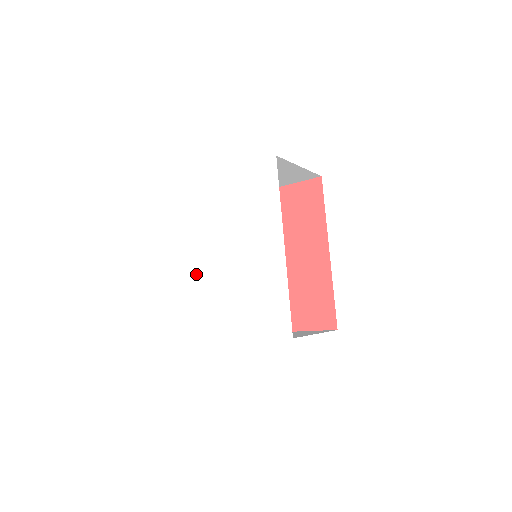
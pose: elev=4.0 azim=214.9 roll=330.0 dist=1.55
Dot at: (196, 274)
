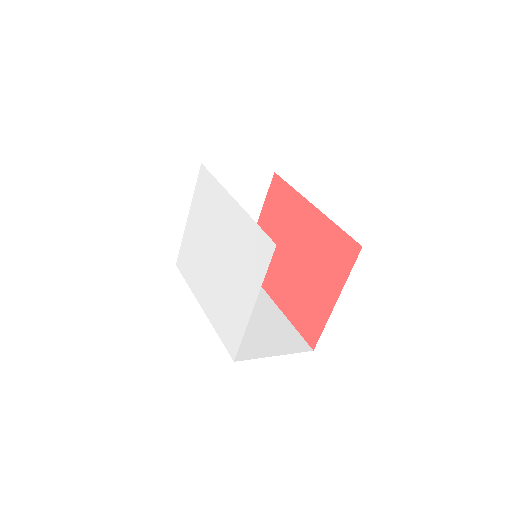
Dot at: (210, 301)
